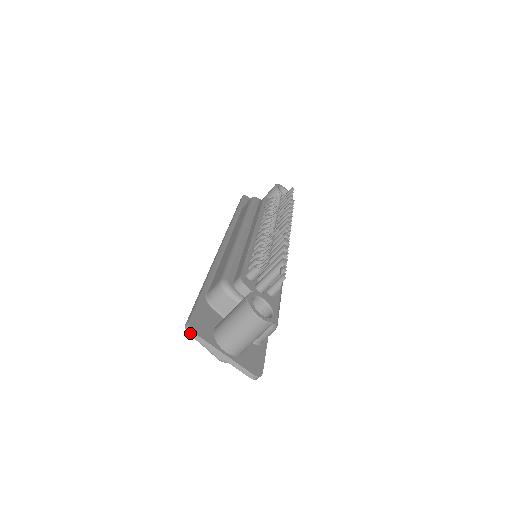
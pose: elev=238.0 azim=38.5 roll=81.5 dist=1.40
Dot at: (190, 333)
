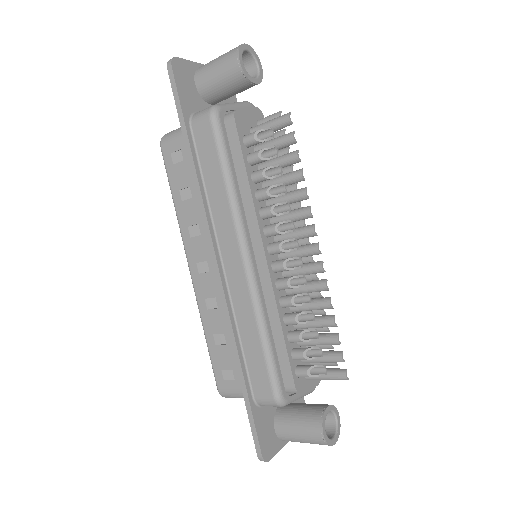
Dot at: occluded
